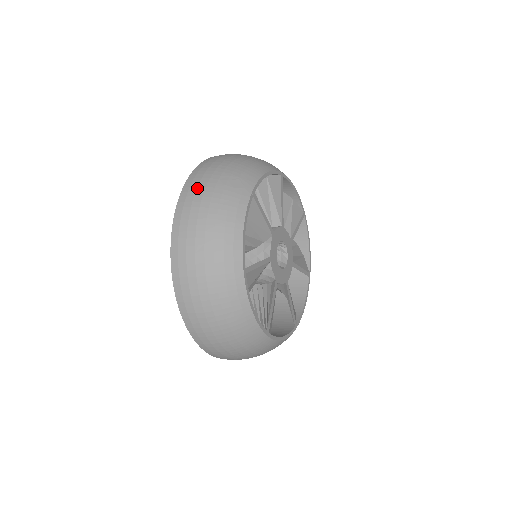
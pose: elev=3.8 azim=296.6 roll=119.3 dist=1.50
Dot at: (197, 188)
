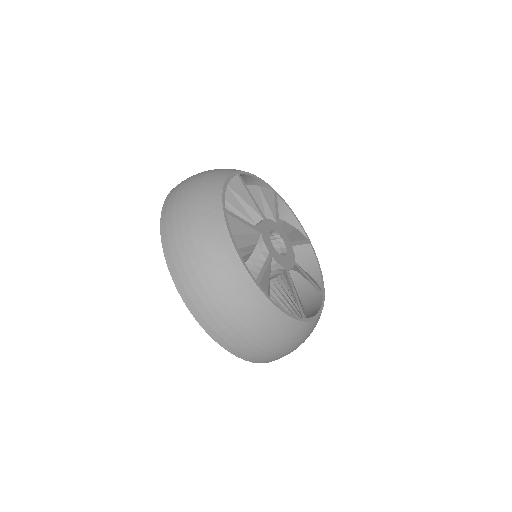
Dot at: (174, 234)
